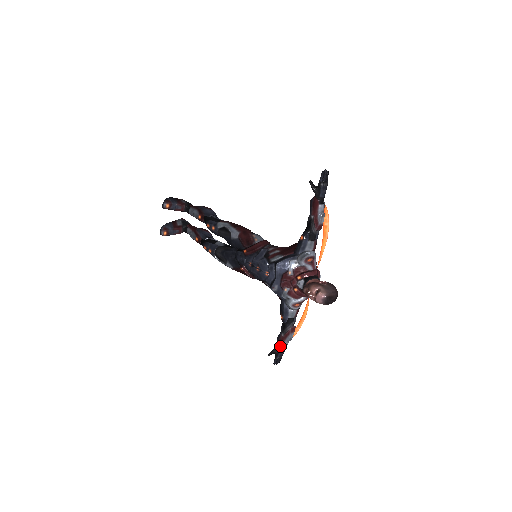
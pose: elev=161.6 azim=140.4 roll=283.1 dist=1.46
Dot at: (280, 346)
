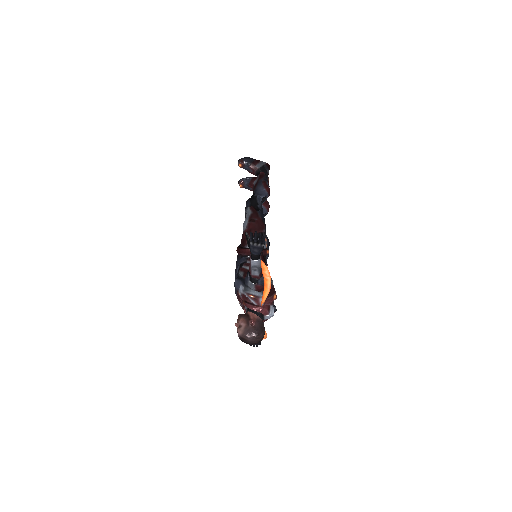
Dot at: occluded
